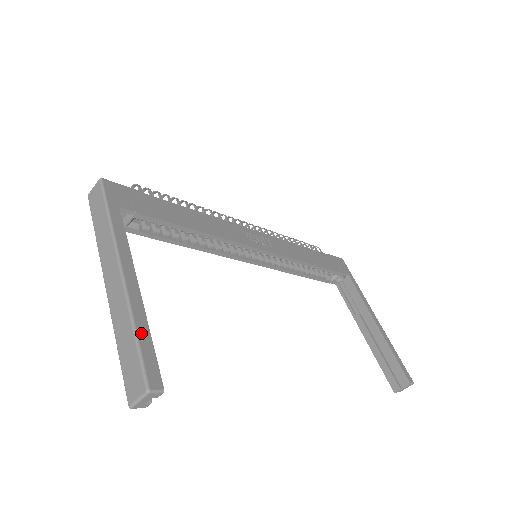
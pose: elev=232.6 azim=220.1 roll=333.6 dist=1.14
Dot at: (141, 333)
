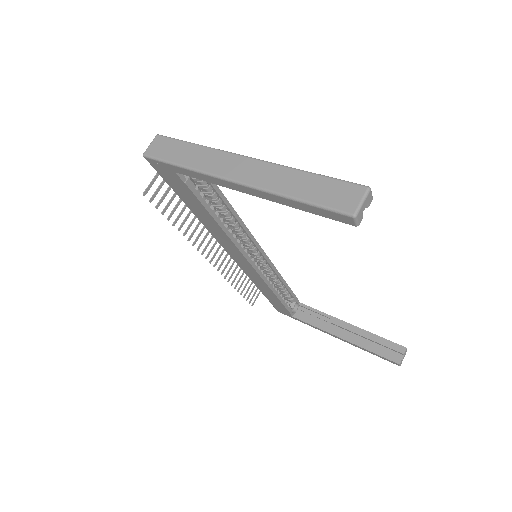
Dot at: (315, 176)
